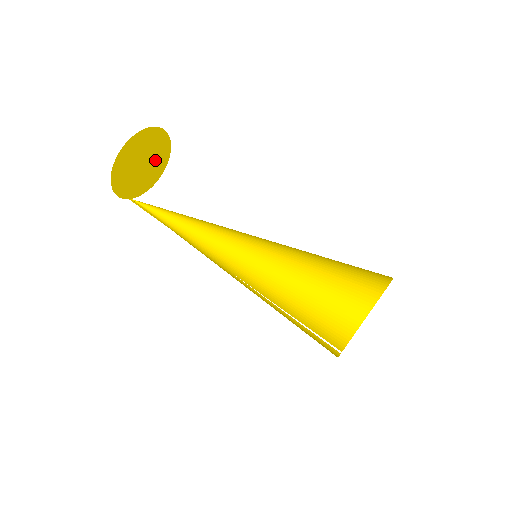
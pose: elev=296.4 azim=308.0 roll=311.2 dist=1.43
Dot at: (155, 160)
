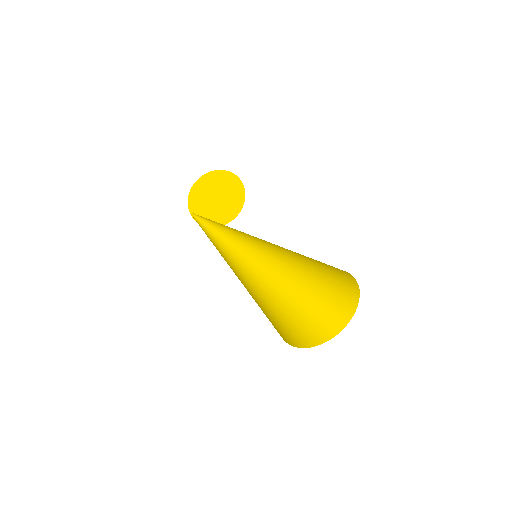
Dot at: (223, 210)
